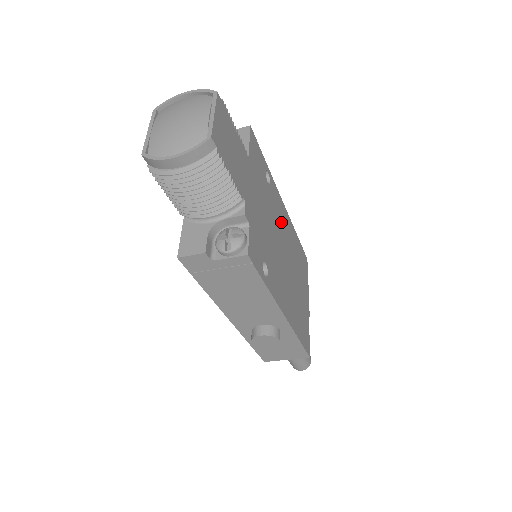
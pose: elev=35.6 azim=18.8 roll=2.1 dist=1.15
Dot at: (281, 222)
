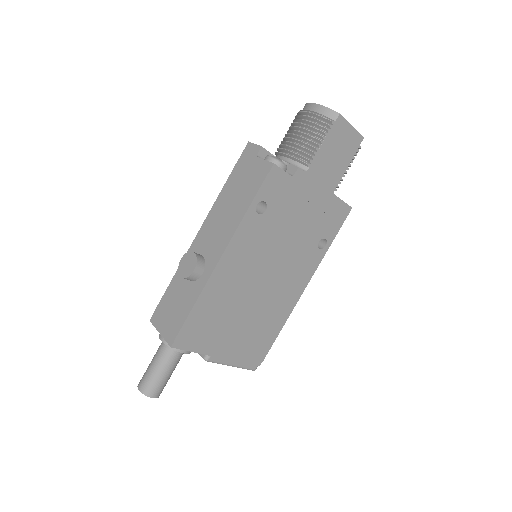
Dot at: (291, 275)
